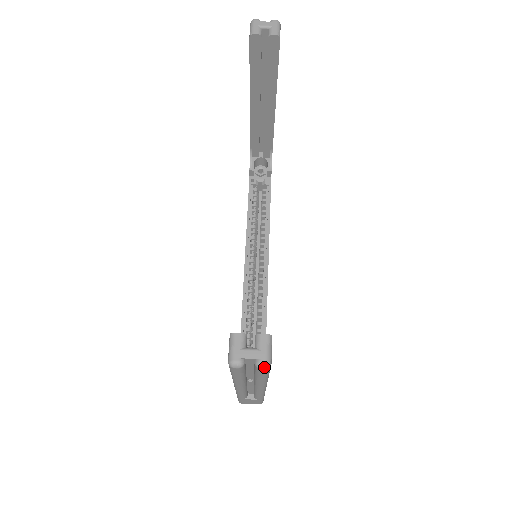
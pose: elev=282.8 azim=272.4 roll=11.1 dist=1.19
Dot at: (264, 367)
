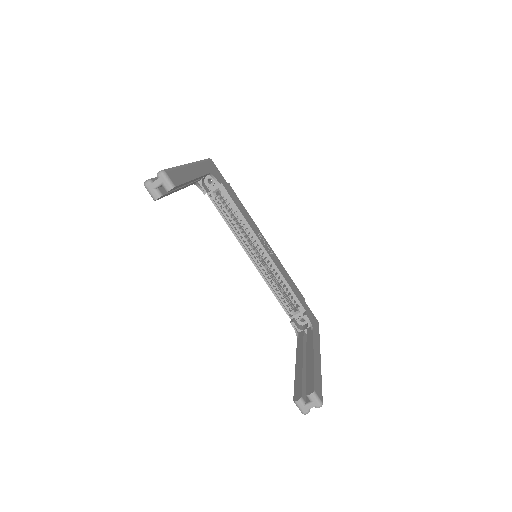
Dot at: occluded
